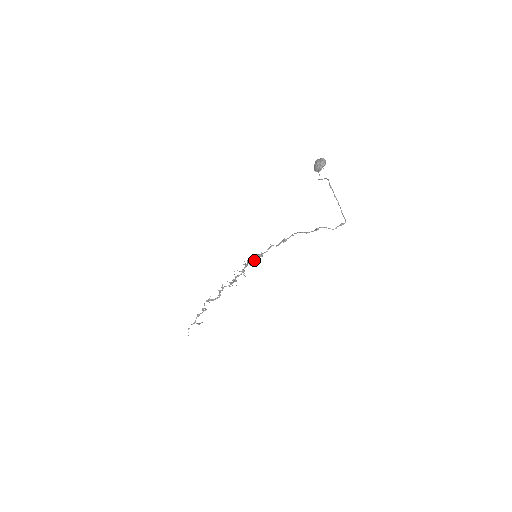
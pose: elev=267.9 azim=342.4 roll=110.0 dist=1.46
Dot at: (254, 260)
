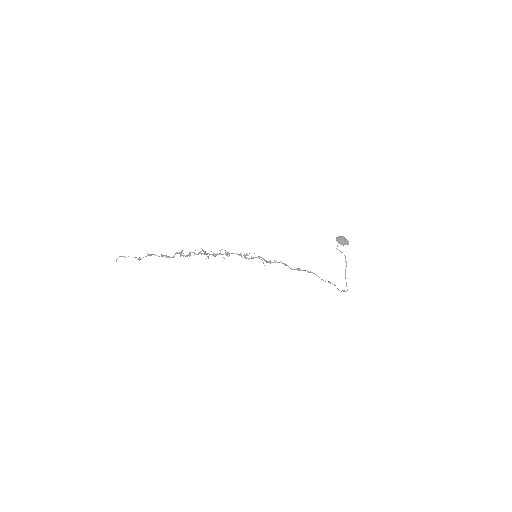
Dot at: (253, 258)
